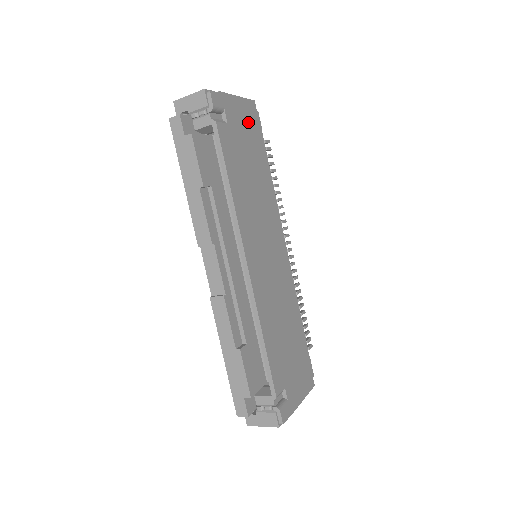
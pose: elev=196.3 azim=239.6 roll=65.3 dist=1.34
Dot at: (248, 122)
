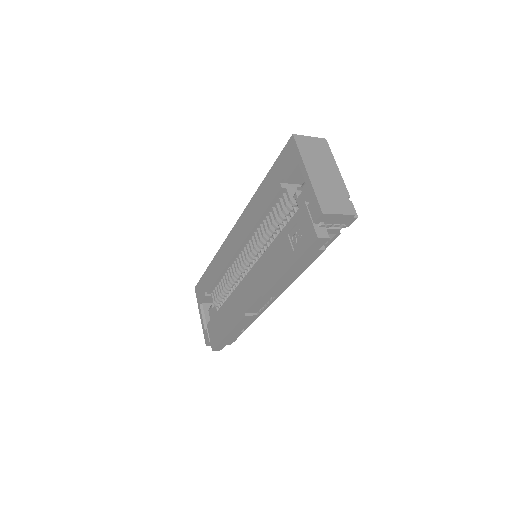
Dot at: occluded
